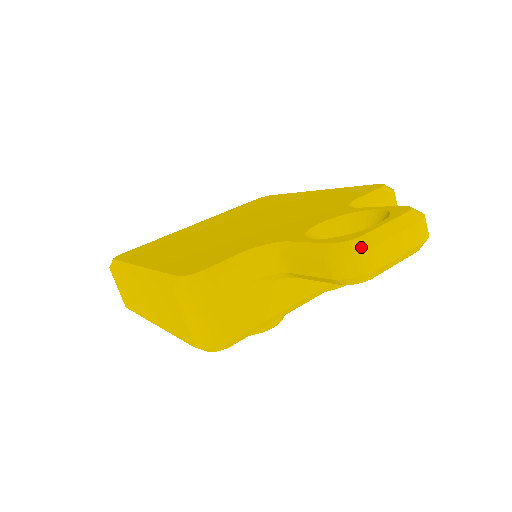
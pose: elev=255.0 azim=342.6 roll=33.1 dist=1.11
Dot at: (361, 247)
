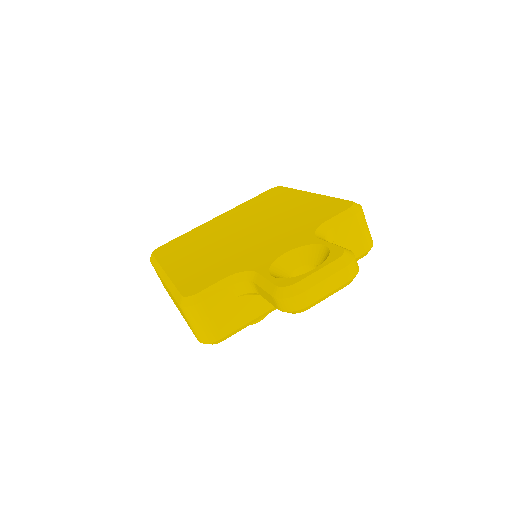
Dot at: (295, 292)
